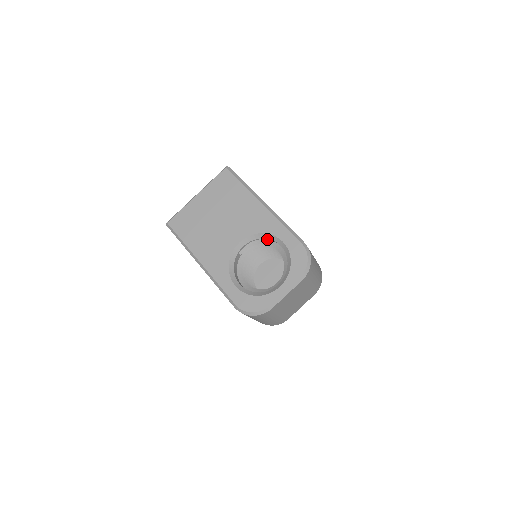
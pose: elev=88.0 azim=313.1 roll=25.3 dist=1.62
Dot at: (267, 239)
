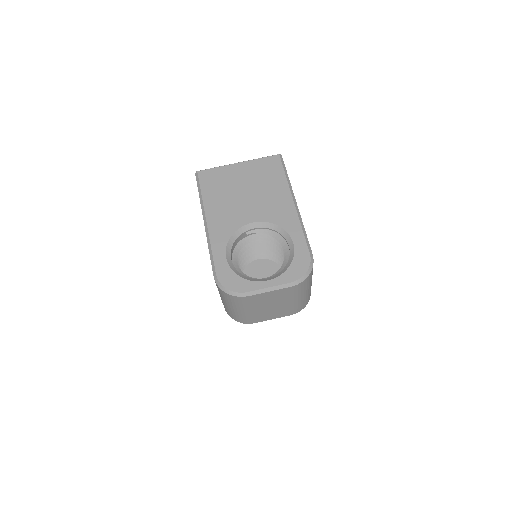
Dot at: (280, 234)
